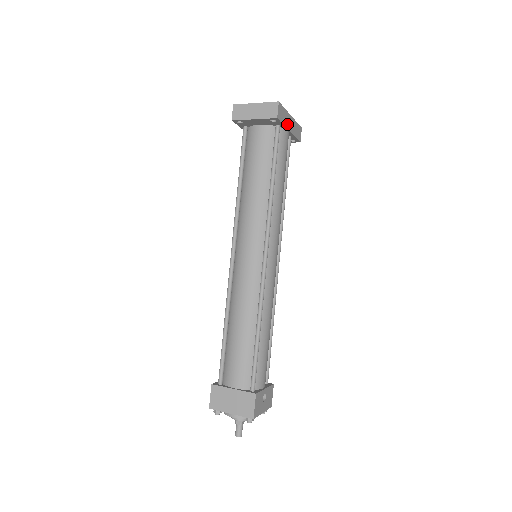
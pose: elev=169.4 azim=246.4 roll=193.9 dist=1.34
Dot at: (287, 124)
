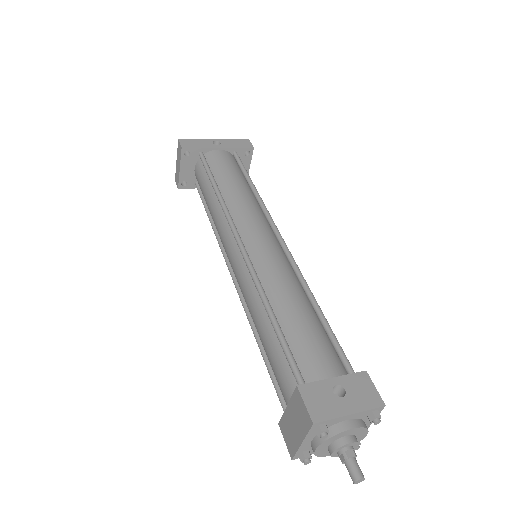
Dot at: (209, 146)
